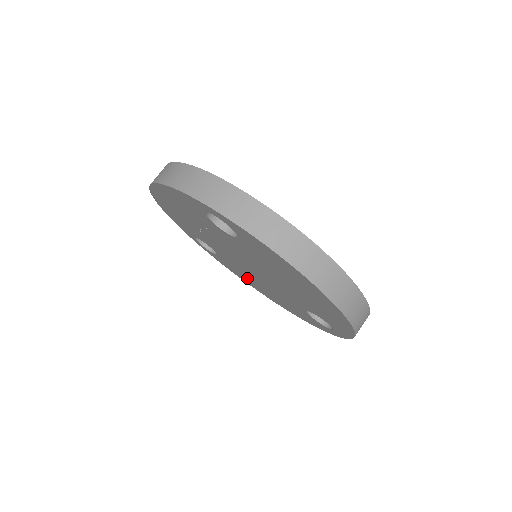
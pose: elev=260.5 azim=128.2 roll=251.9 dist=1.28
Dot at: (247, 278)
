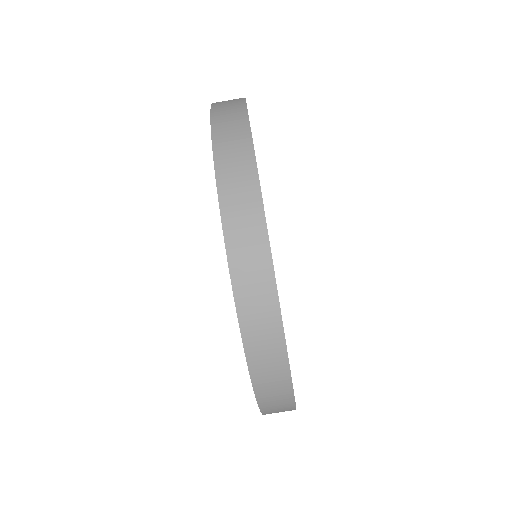
Dot at: occluded
